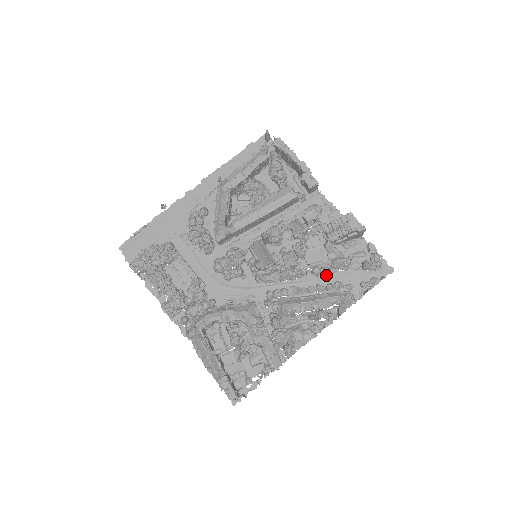
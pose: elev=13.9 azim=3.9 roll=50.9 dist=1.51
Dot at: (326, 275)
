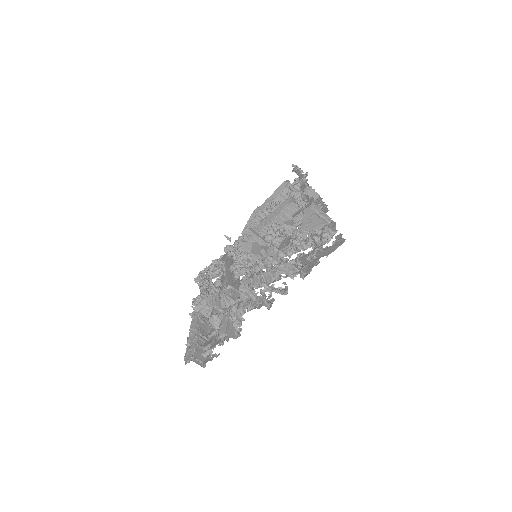
Dot at: (295, 261)
